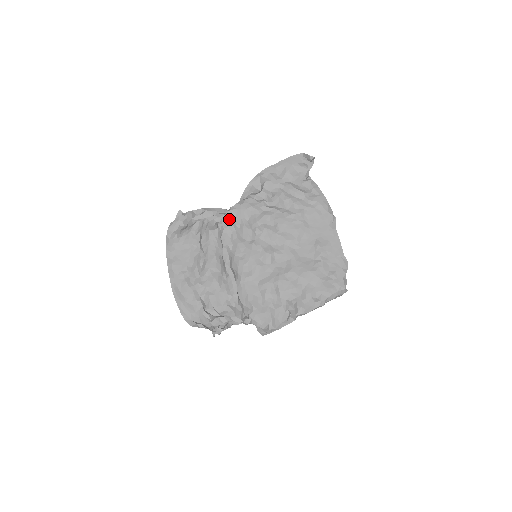
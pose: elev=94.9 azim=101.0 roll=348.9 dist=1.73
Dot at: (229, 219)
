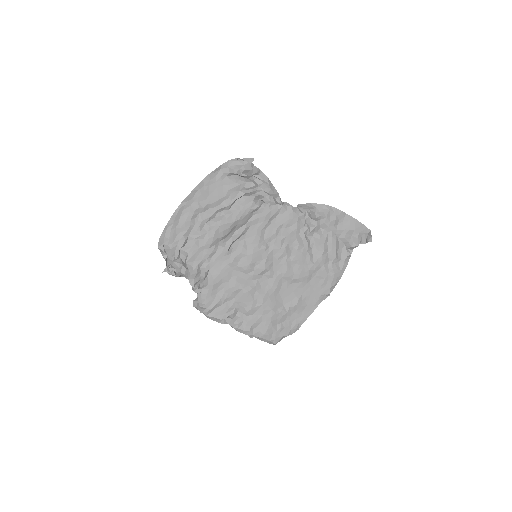
Dot at: (274, 210)
